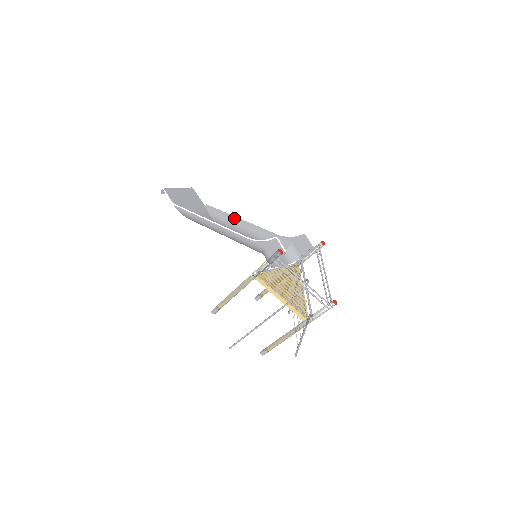
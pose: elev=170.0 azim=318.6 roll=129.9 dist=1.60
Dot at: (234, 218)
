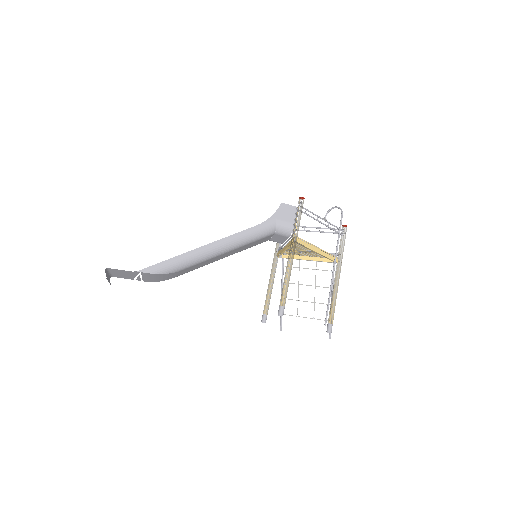
Dot at: occluded
